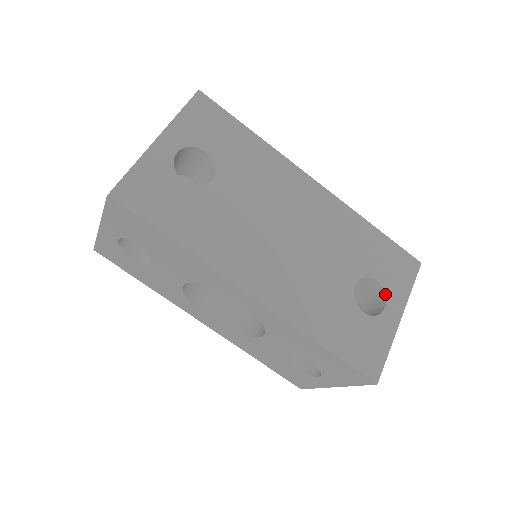
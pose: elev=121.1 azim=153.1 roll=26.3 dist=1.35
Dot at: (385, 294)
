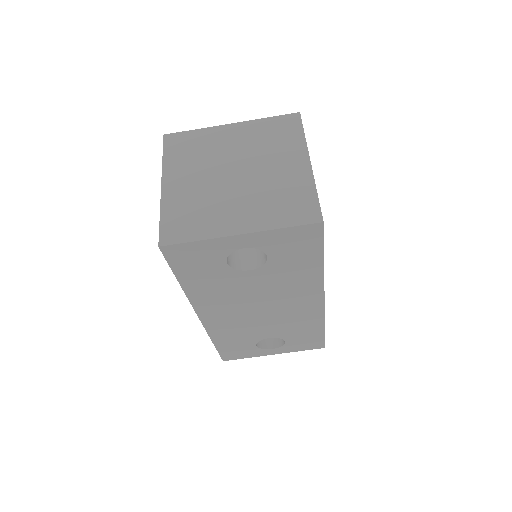
Dot at: (281, 346)
